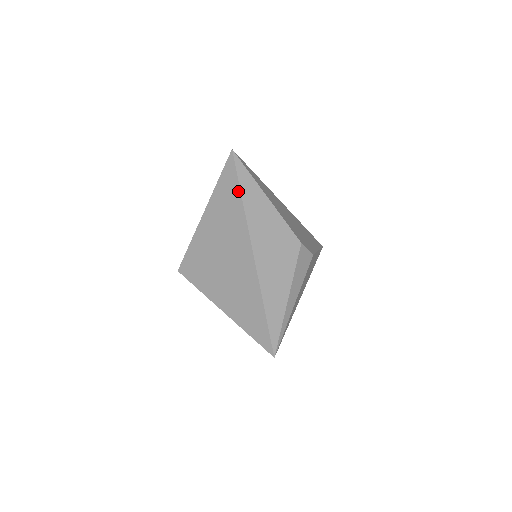
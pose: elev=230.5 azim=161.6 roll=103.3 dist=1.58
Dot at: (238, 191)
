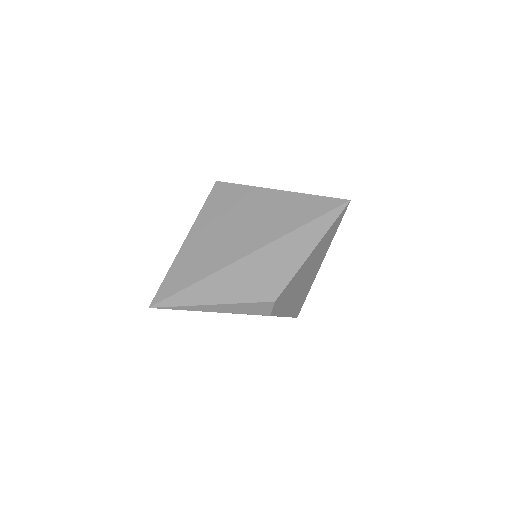
Dot at: (307, 221)
